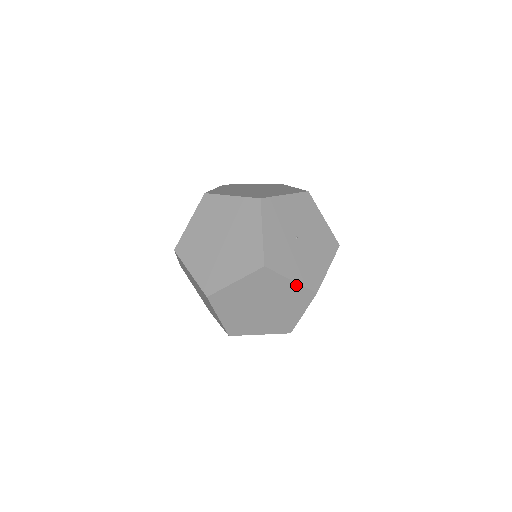
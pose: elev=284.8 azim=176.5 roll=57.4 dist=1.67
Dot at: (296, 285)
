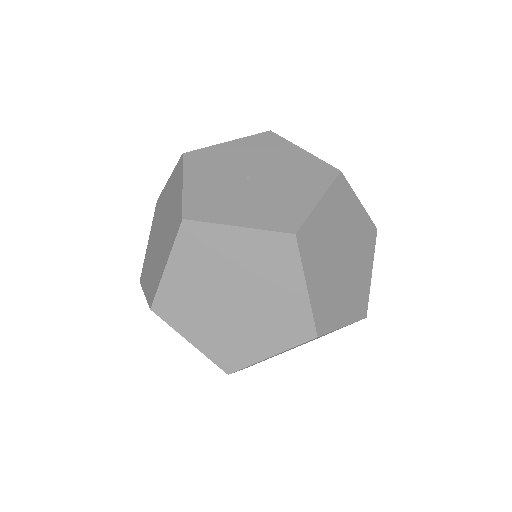
Dot at: (252, 233)
